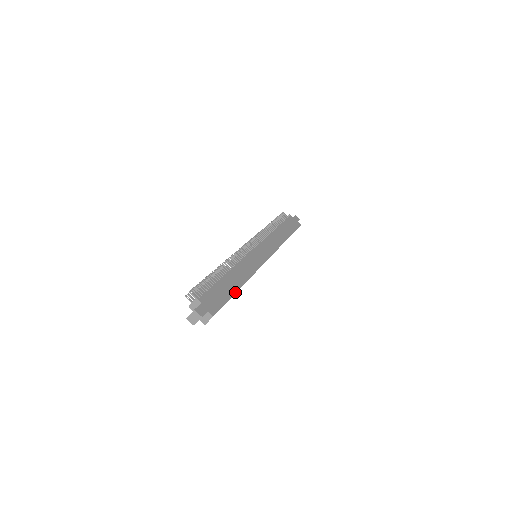
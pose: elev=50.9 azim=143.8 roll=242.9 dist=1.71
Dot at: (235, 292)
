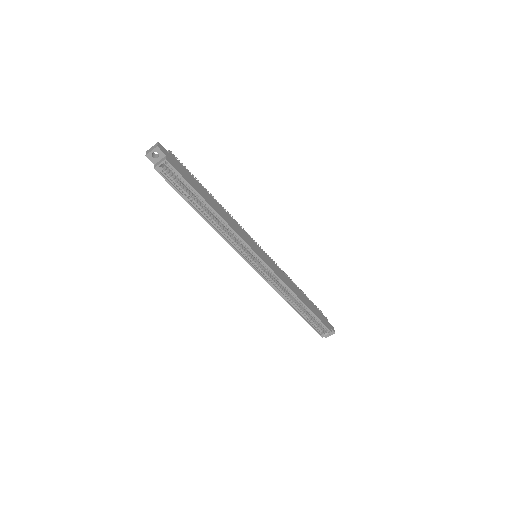
Dot at: (204, 198)
